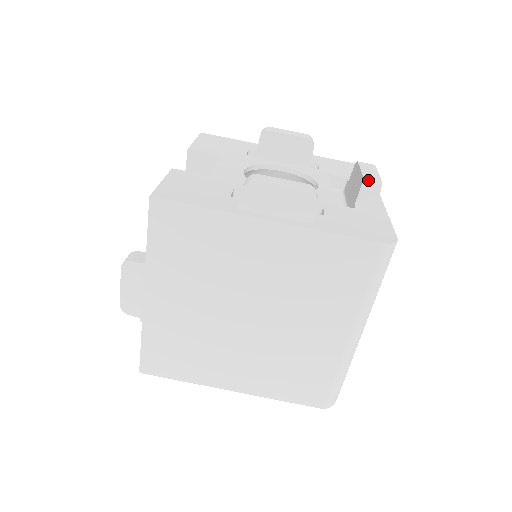
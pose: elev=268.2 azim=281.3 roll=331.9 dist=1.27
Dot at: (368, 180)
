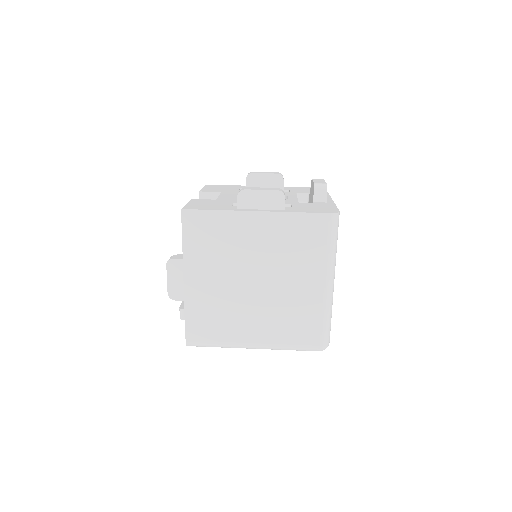
Dot at: (318, 185)
